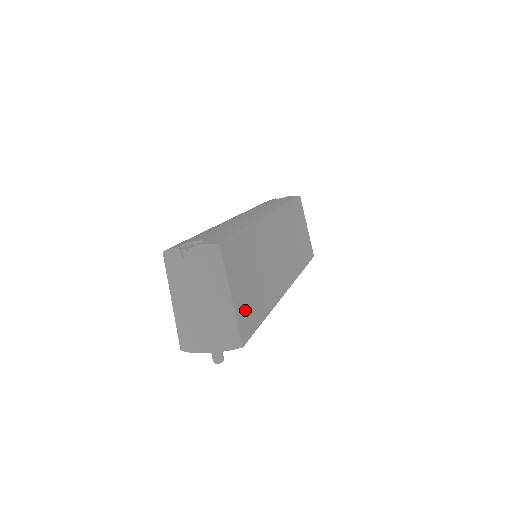
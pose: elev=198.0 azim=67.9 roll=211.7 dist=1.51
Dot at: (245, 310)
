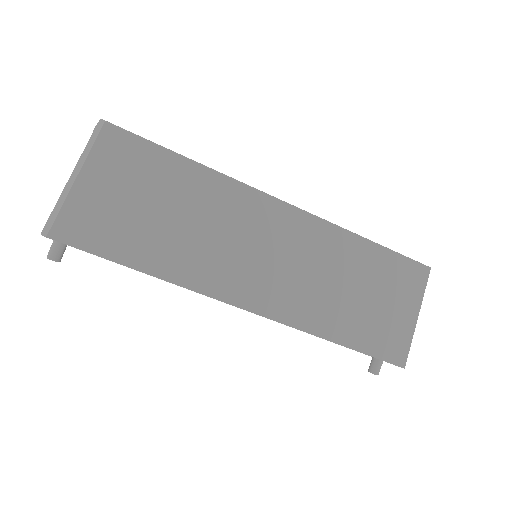
Dot at: (94, 216)
